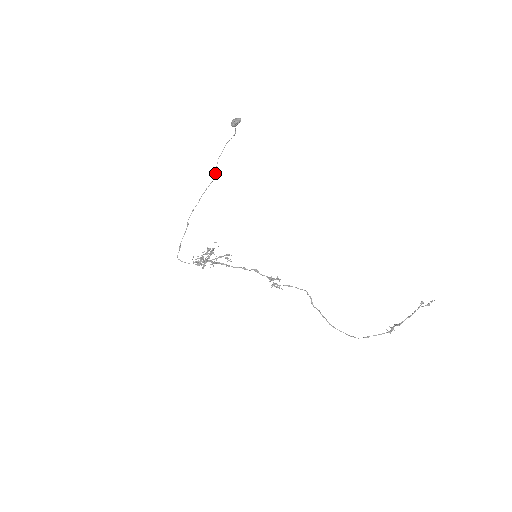
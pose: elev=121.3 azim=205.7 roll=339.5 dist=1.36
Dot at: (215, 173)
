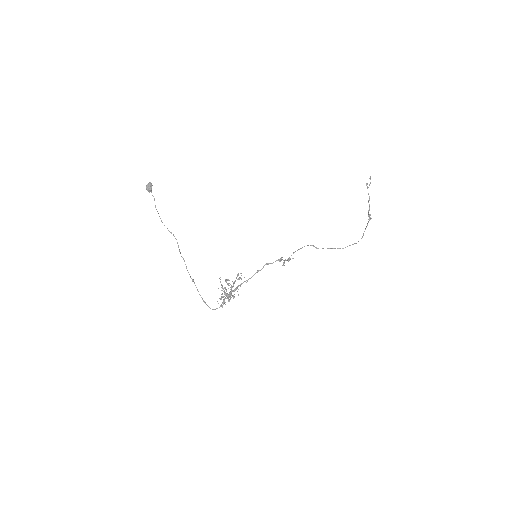
Dot at: (171, 233)
